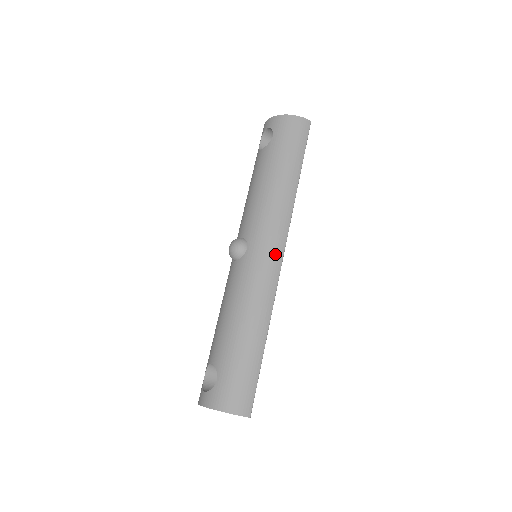
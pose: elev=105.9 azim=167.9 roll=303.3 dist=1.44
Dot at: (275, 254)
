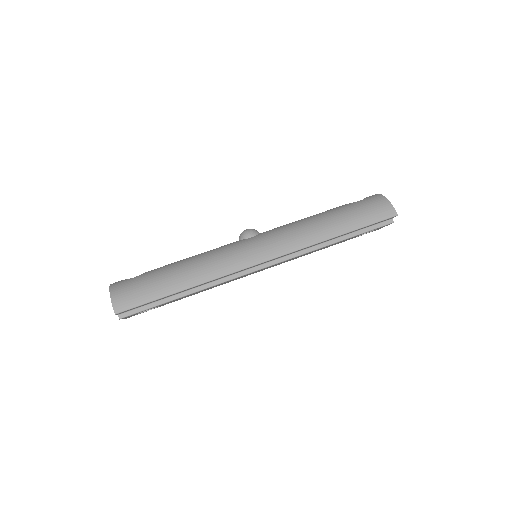
Dot at: (259, 254)
